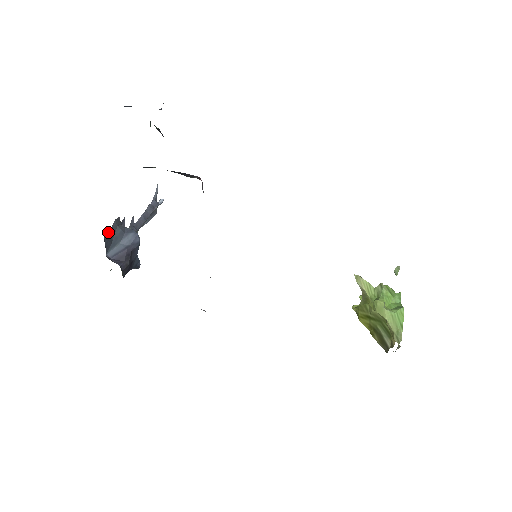
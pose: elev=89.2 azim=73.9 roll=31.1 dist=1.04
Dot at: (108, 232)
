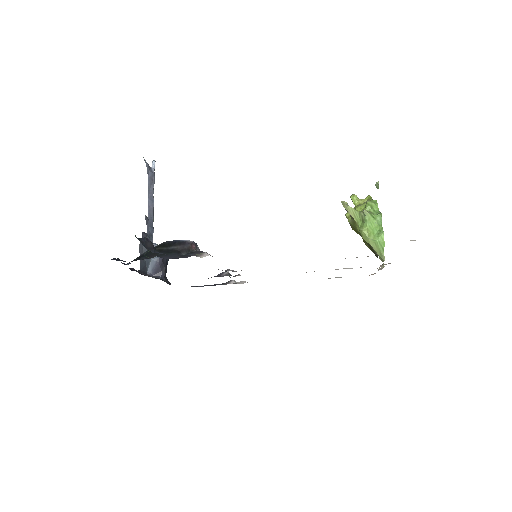
Dot at: (140, 263)
